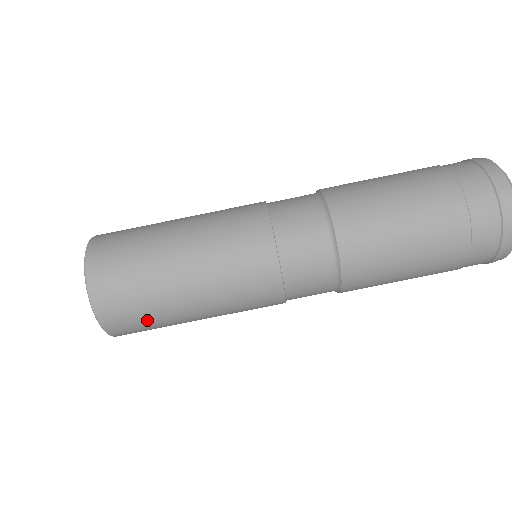
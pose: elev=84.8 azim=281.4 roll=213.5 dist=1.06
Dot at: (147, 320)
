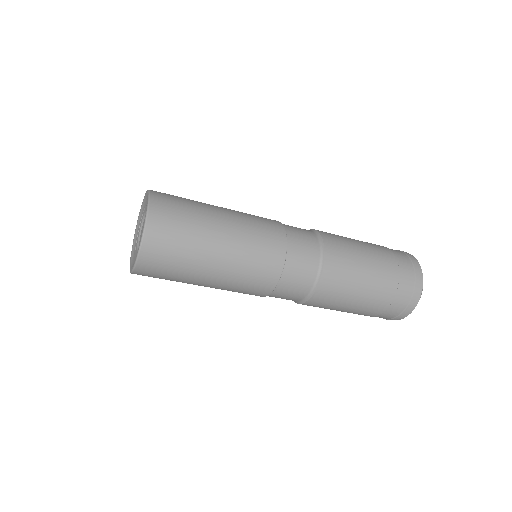
Dot at: occluded
